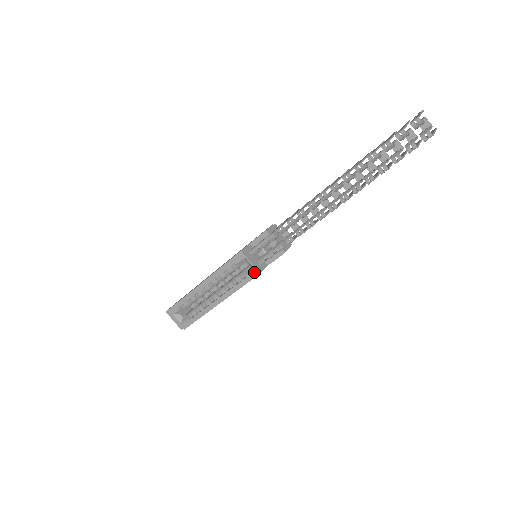
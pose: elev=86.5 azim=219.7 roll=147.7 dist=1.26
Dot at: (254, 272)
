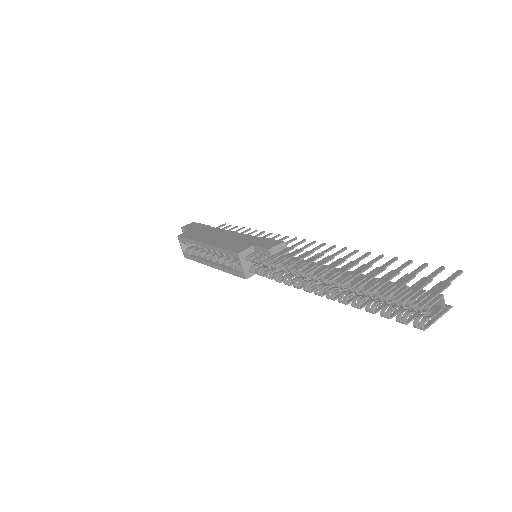
Dot at: (242, 274)
